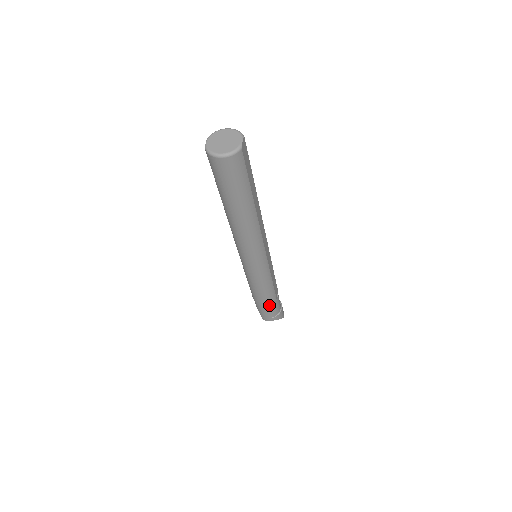
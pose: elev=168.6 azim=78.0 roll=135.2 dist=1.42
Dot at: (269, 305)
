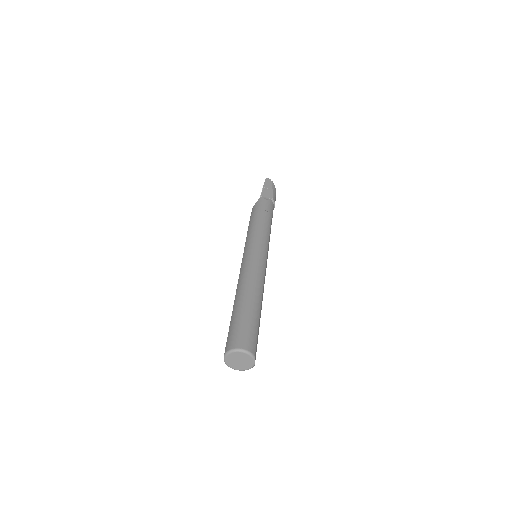
Dot at: occluded
